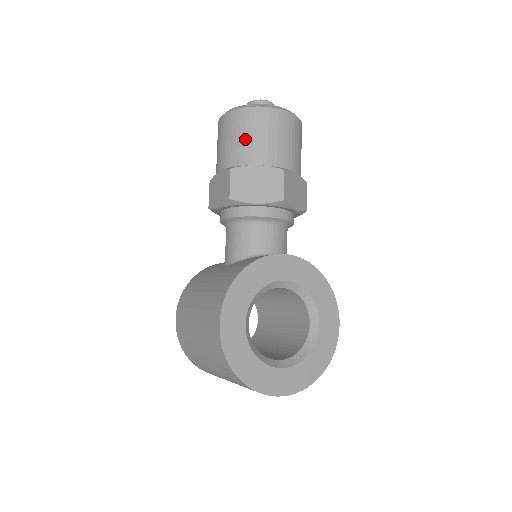
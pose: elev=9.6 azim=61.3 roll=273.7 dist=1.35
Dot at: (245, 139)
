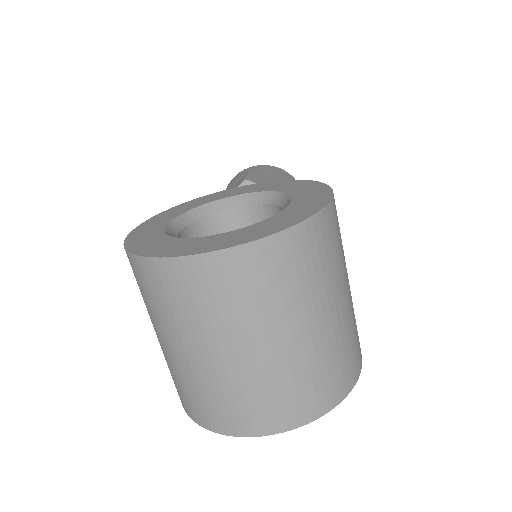
Dot at: occluded
